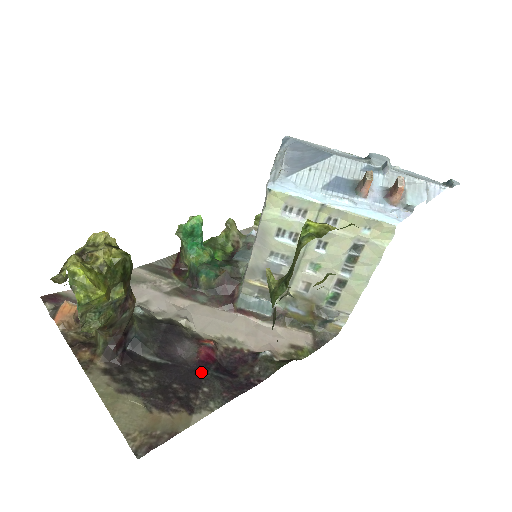
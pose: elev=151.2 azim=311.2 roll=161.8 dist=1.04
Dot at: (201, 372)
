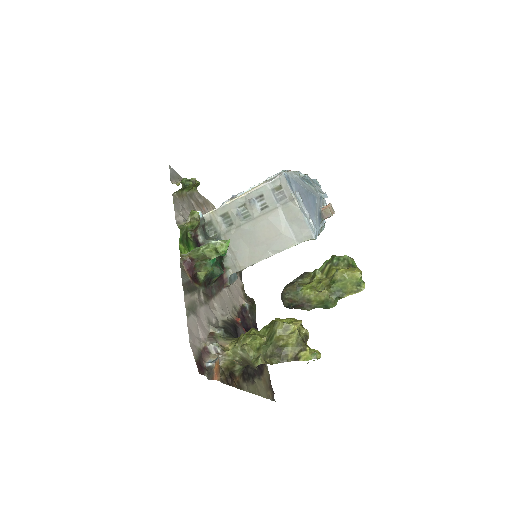
Dot at: occluded
